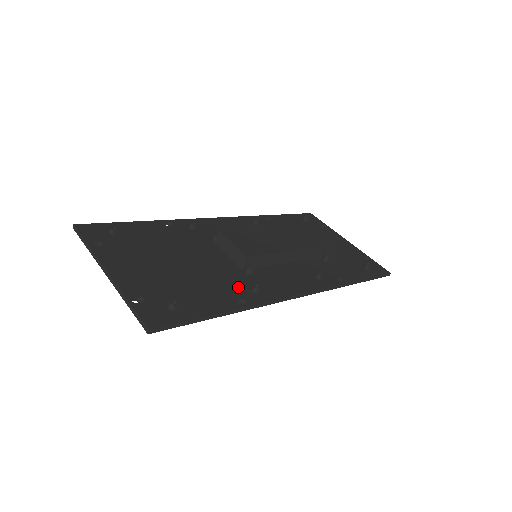
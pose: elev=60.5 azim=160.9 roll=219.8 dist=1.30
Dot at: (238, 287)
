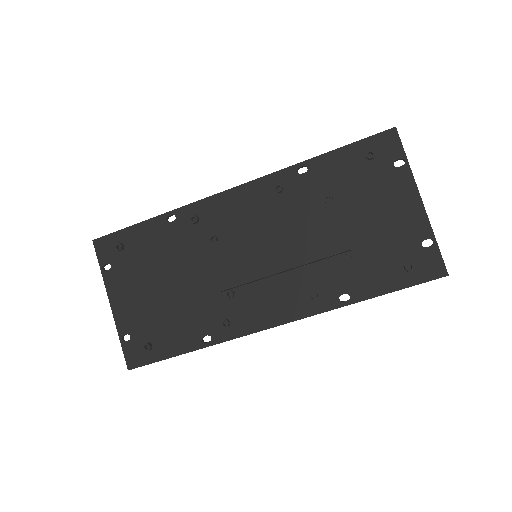
Dot at: (210, 319)
